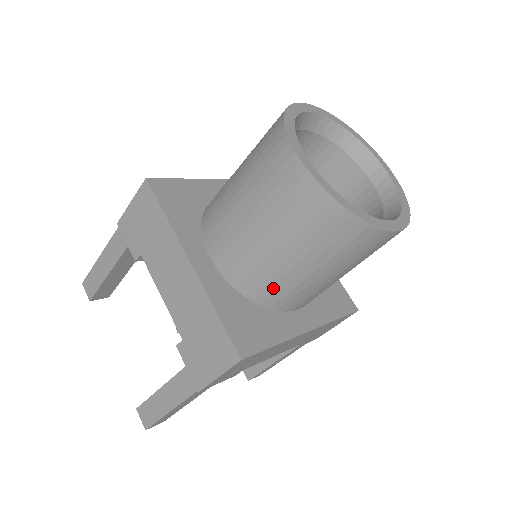
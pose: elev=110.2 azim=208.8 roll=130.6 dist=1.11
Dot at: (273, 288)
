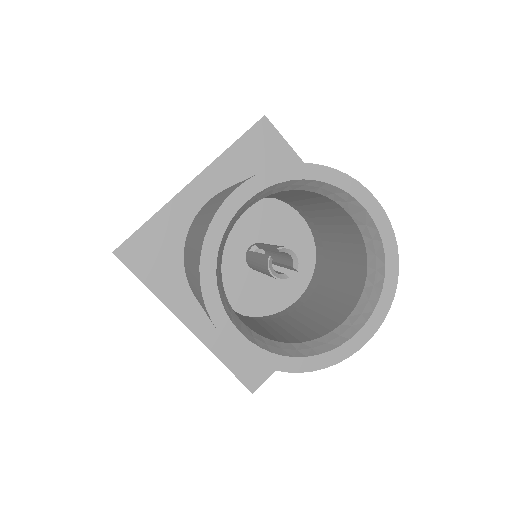
Dot at: occluded
